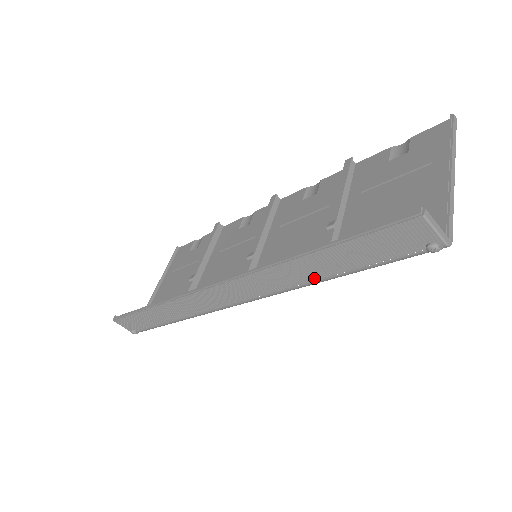
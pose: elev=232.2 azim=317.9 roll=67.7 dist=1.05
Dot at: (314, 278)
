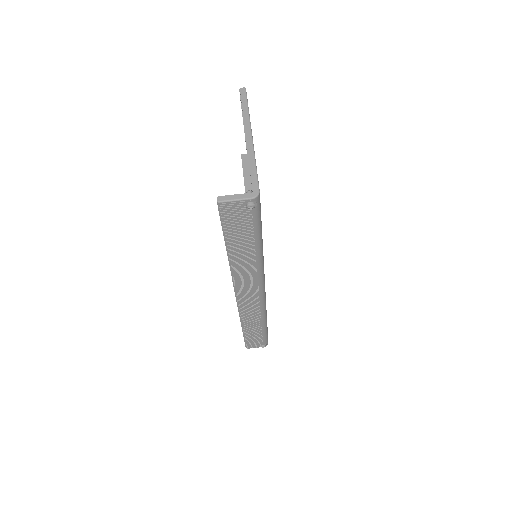
Dot at: (253, 259)
